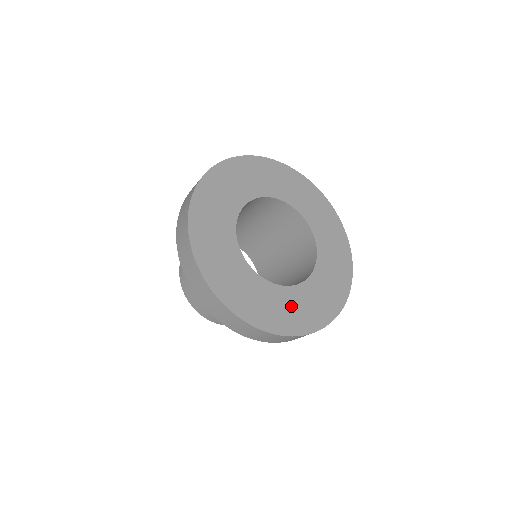
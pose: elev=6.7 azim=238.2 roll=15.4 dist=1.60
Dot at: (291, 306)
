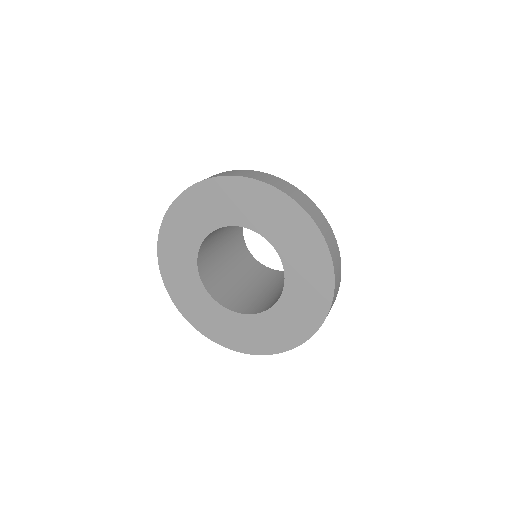
Dot at: (259, 331)
